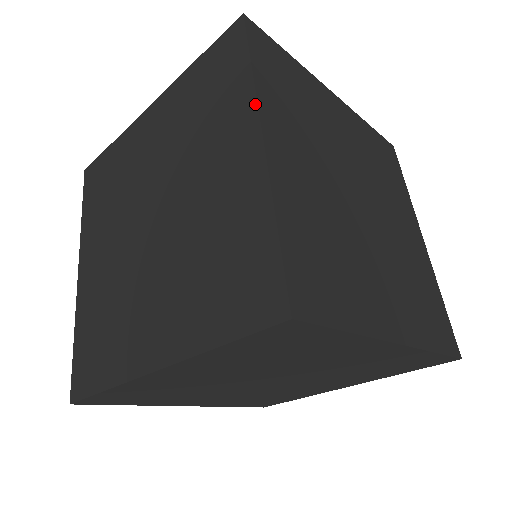
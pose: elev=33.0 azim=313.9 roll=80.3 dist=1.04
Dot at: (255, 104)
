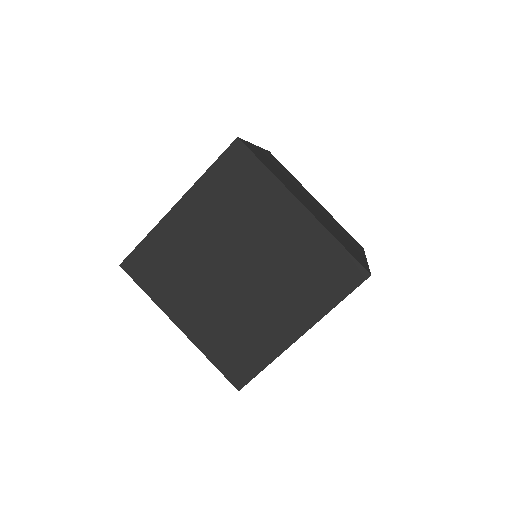
Dot at: occluded
